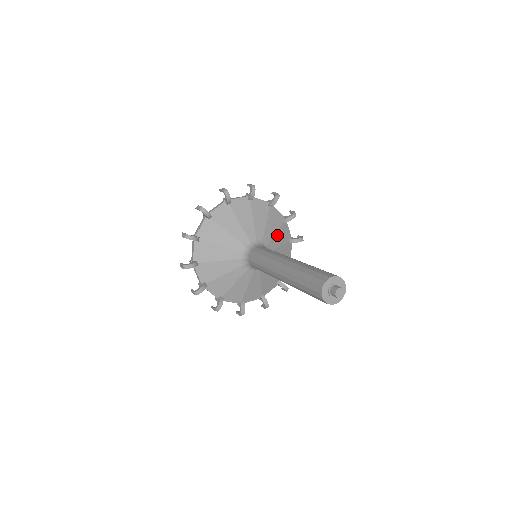
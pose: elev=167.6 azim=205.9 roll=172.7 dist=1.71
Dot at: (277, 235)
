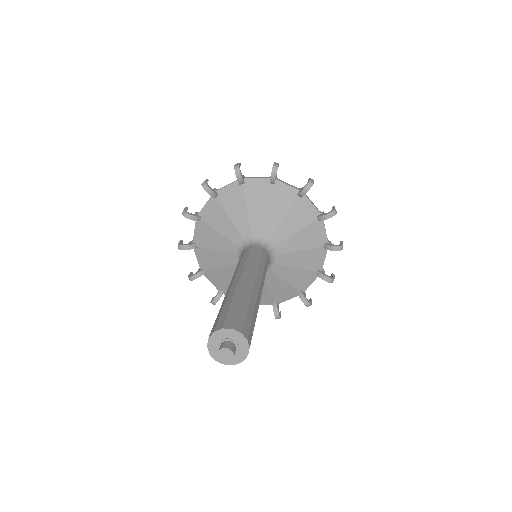
Dot at: (299, 235)
